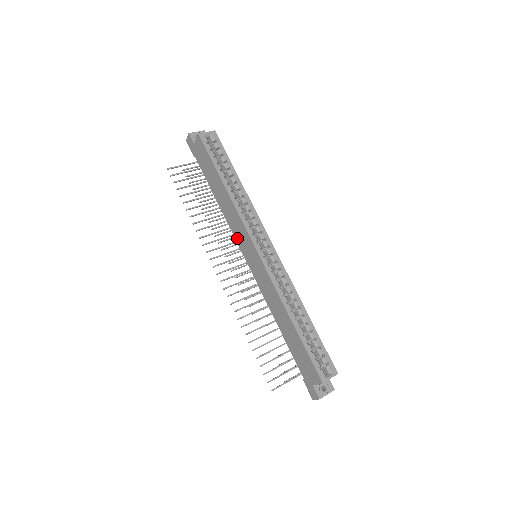
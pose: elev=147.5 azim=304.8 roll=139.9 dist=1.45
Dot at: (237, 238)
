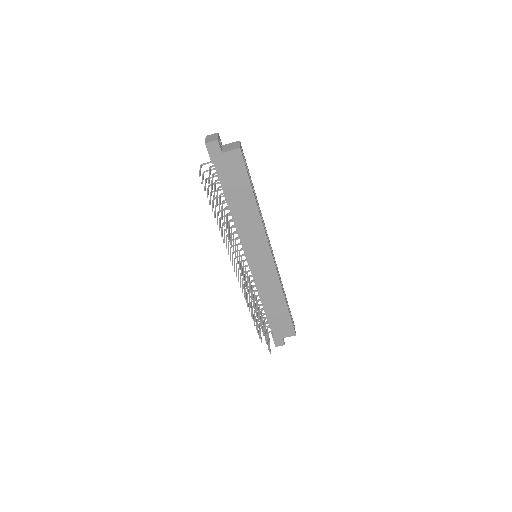
Dot at: (247, 244)
